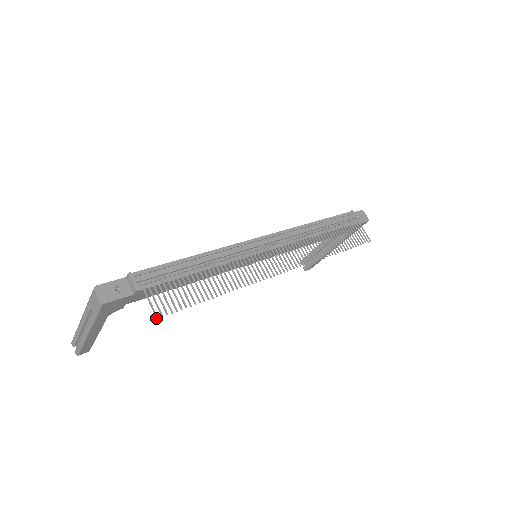
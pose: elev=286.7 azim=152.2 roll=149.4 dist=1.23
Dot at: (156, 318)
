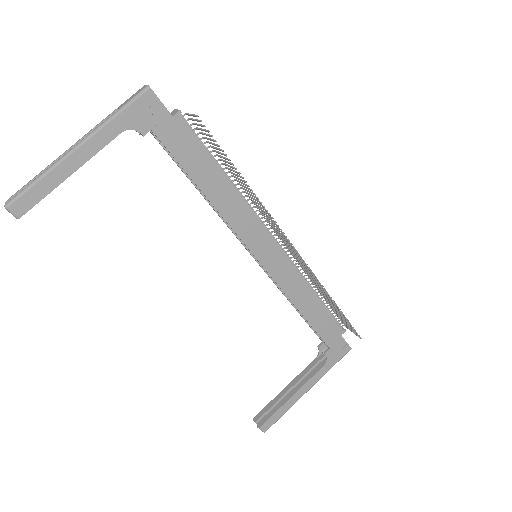
Dot at: (196, 116)
